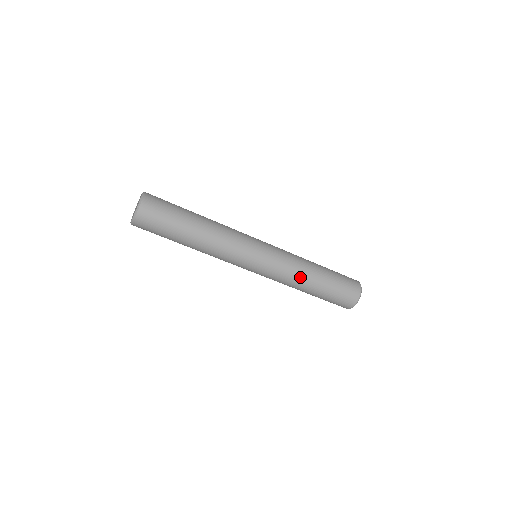
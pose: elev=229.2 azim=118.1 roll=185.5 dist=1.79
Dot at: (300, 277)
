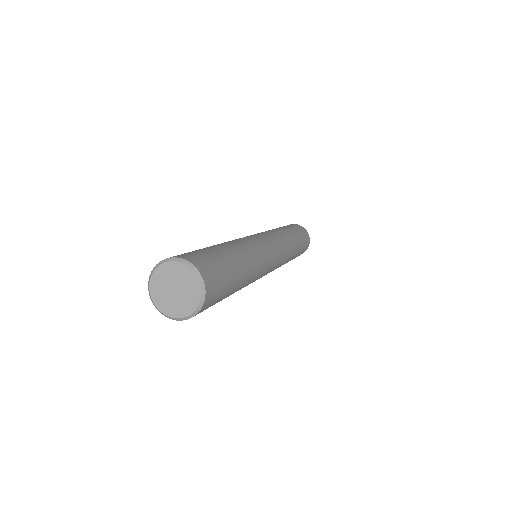
Dot at: (286, 262)
